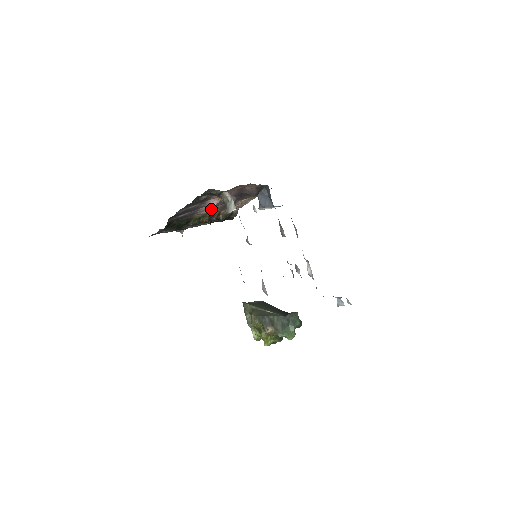
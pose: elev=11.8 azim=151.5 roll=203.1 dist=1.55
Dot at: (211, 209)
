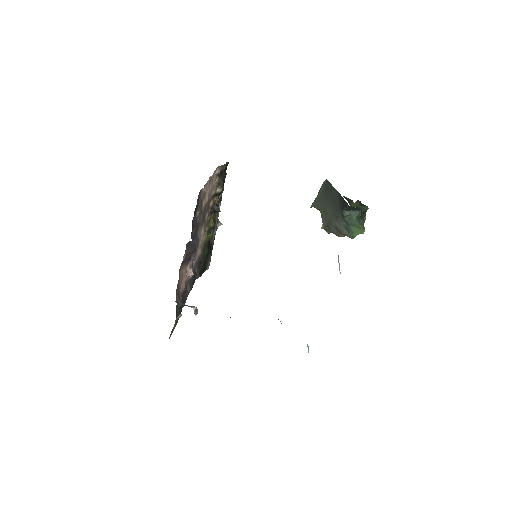
Dot at: (201, 236)
